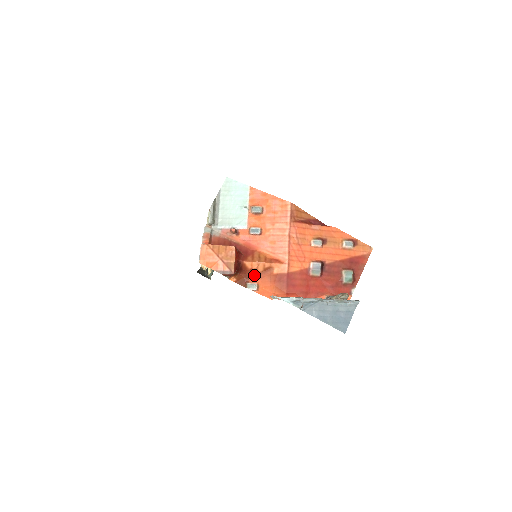
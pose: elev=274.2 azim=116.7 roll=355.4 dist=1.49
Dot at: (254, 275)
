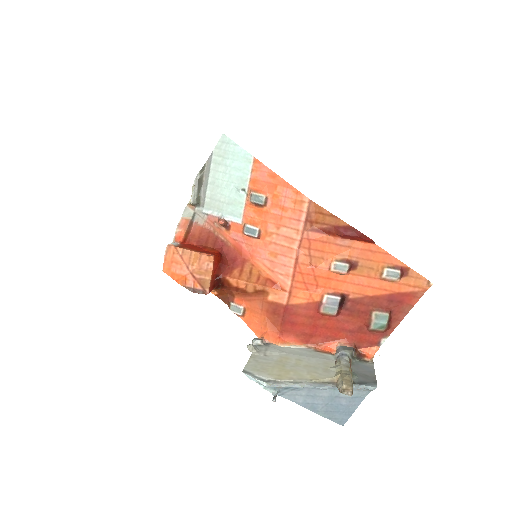
Dot at: (241, 294)
